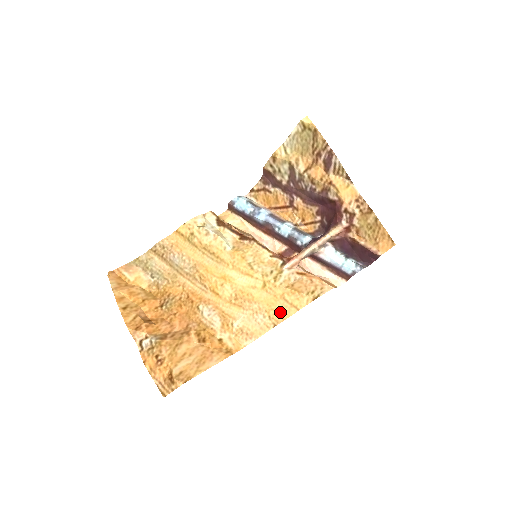
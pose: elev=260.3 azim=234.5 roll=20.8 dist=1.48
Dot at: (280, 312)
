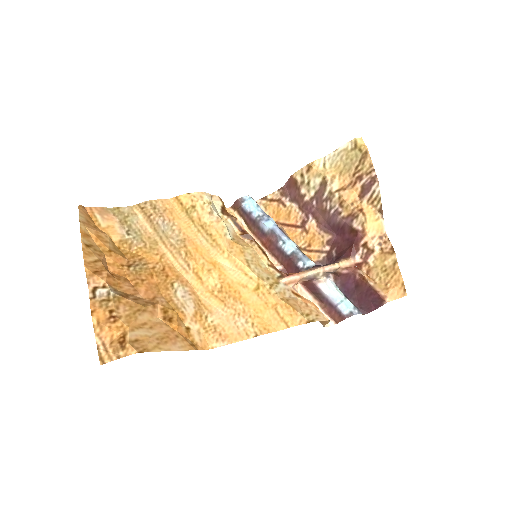
Dot at: (266, 323)
